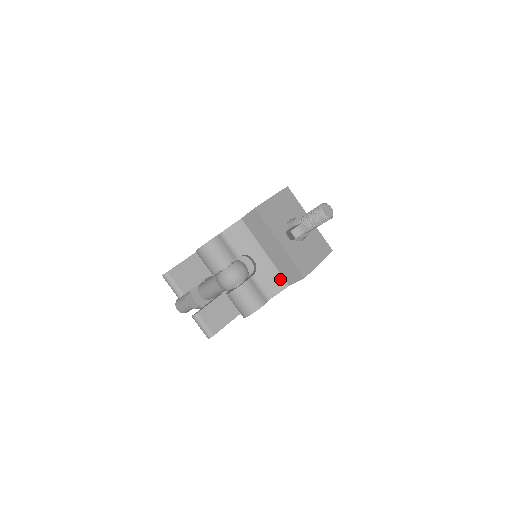
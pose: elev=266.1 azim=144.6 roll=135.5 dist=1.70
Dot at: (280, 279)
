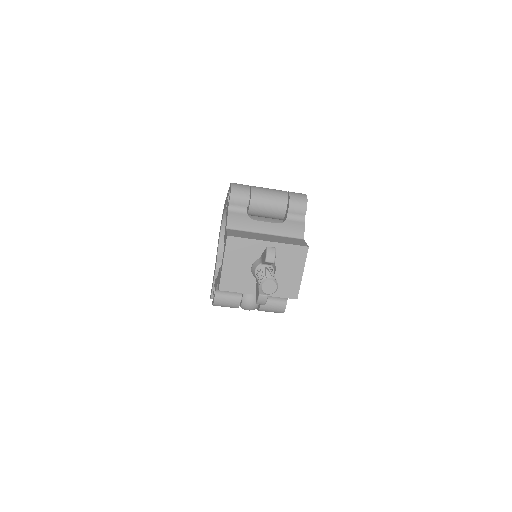
Dot at: occluded
